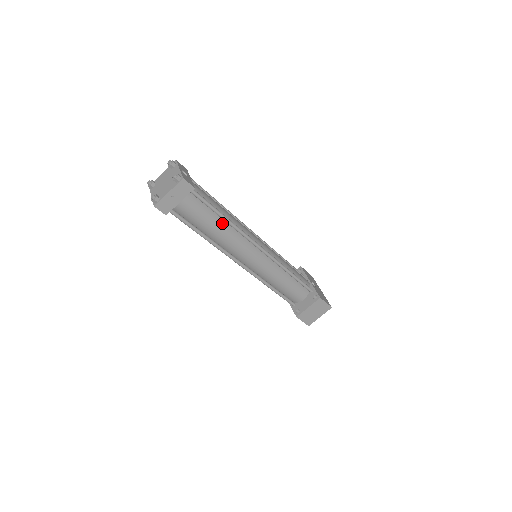
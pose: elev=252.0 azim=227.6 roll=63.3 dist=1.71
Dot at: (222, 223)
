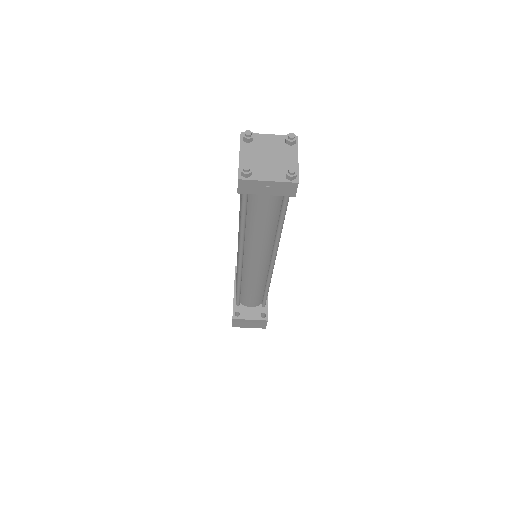
Dot at: (272, 230)
